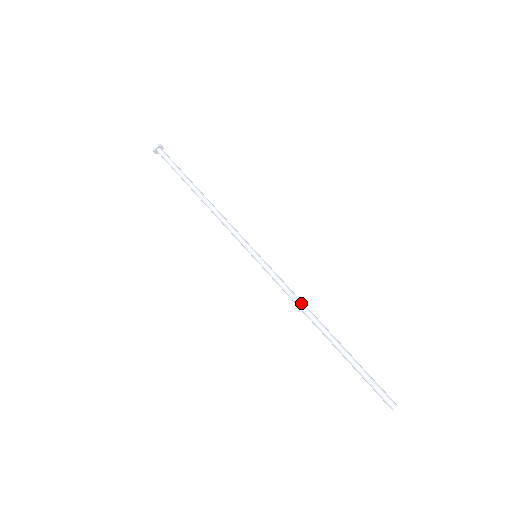
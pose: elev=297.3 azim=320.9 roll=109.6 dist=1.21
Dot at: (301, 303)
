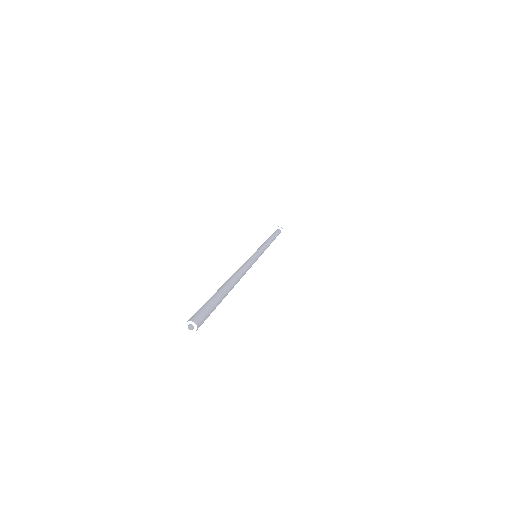
Dot at: (242, 268)
